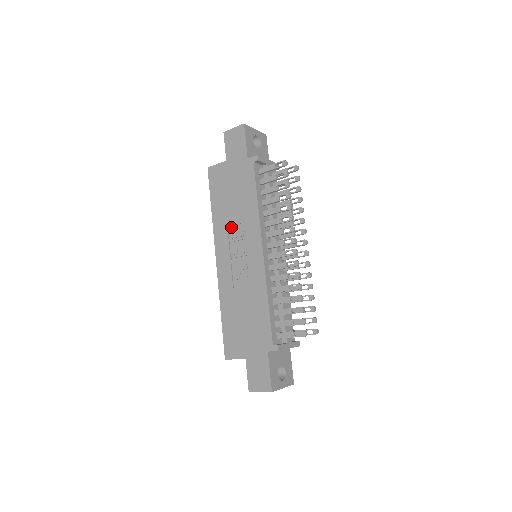
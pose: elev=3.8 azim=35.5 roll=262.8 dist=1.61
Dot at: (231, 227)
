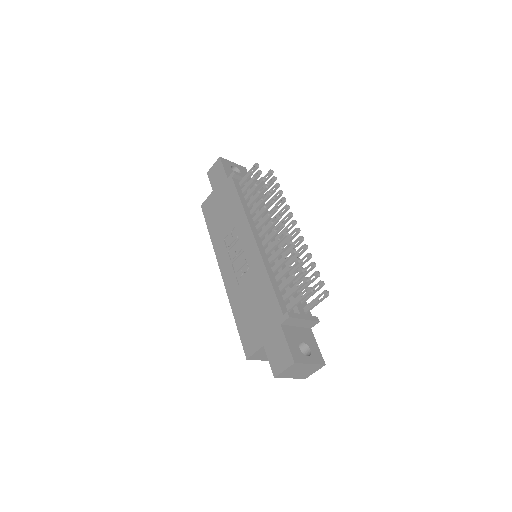
Dot at: (227, 238)
